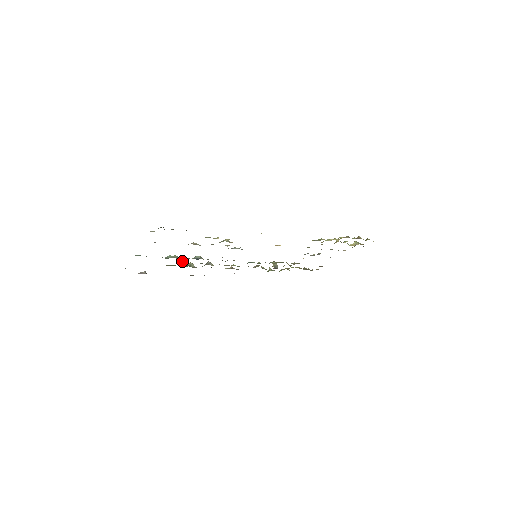
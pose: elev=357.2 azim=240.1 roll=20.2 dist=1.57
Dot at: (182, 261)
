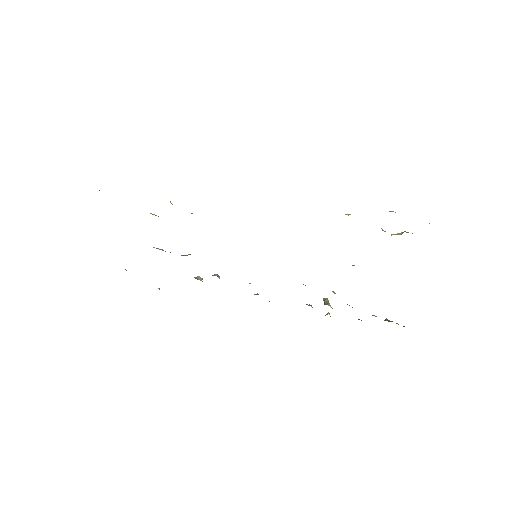
Dot at: occluded
